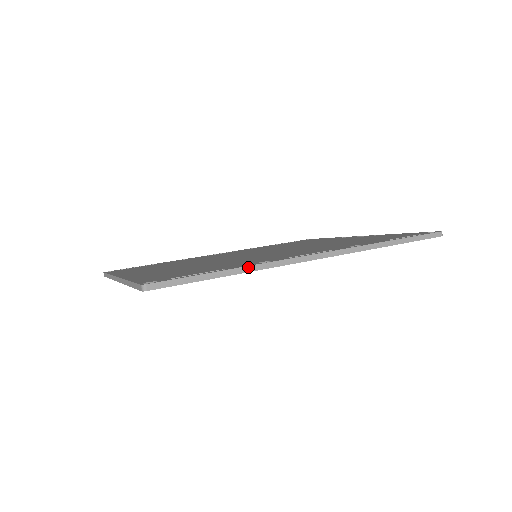
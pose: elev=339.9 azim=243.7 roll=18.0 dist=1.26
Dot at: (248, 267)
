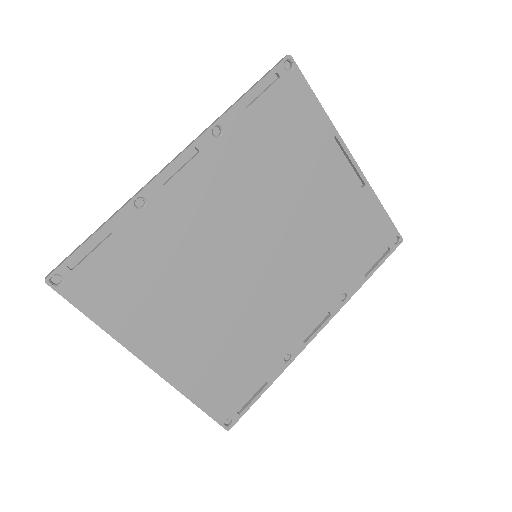
Dot at: occluded
